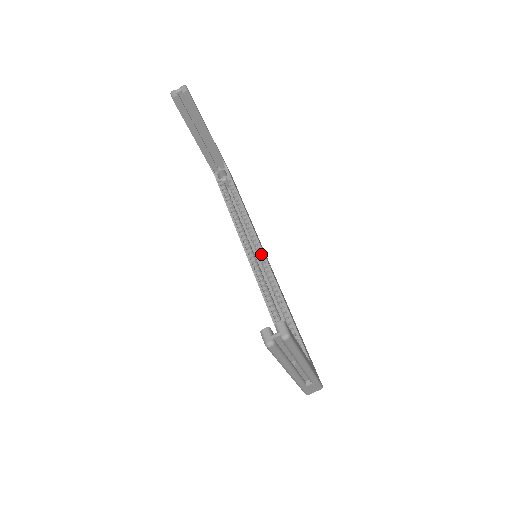
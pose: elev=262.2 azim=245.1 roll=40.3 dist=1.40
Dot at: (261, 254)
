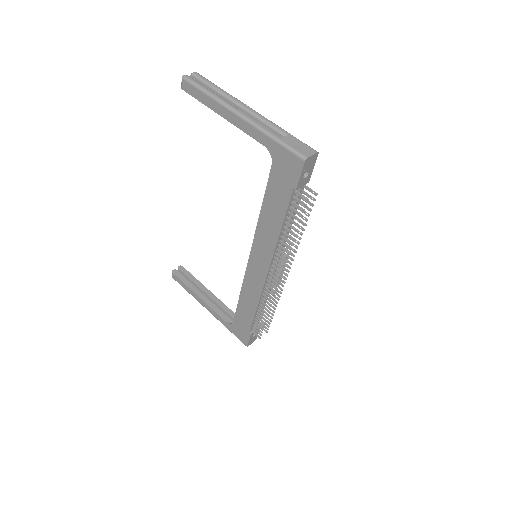
Dot at: occluded
